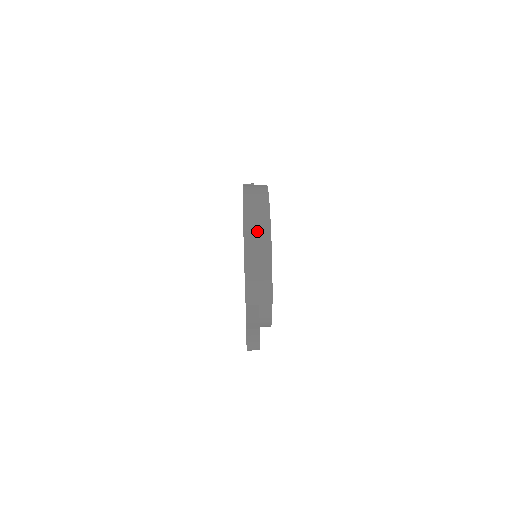
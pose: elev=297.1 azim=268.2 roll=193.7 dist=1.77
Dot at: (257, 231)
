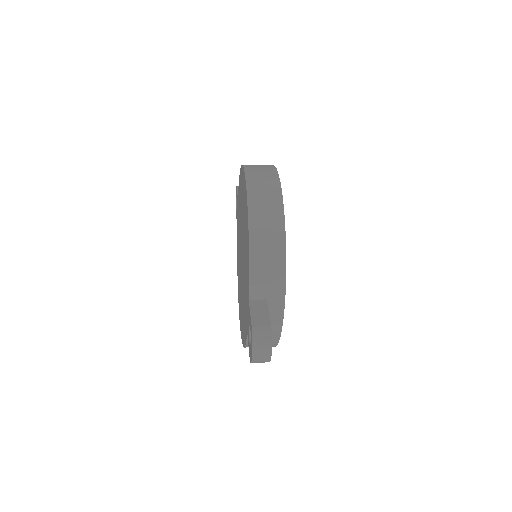
Dot at: (265, 200)
